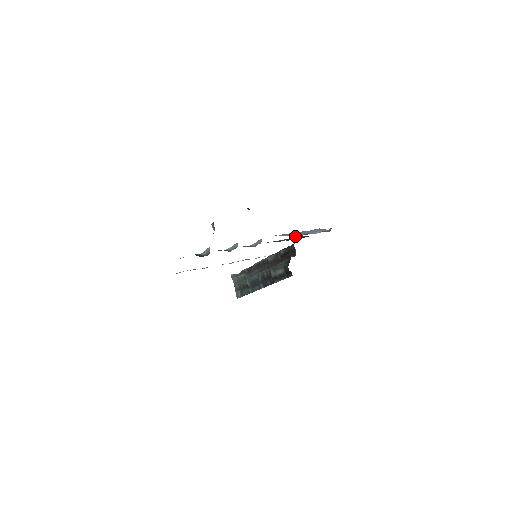
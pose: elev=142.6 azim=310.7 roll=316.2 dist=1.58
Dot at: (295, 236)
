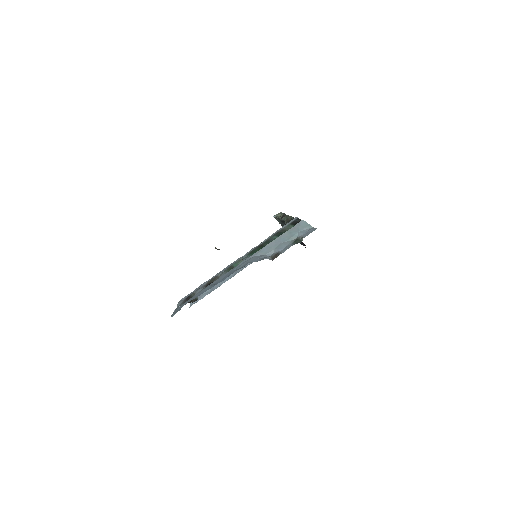
Dot at: (271, 253)
